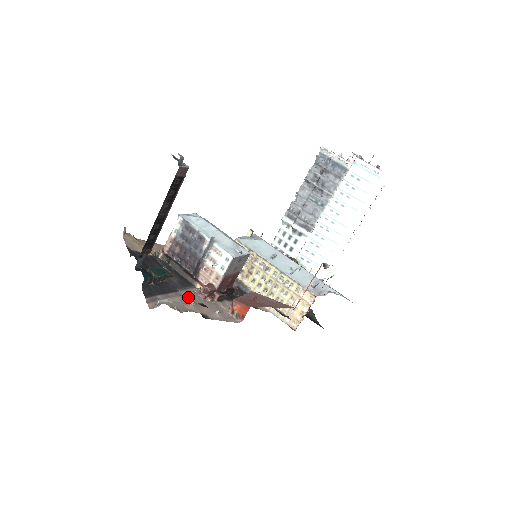
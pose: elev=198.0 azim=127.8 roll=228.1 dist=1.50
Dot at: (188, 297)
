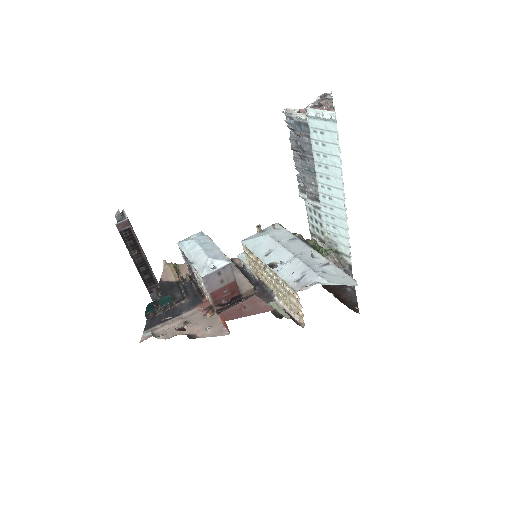
Dot at: (188, 318)
